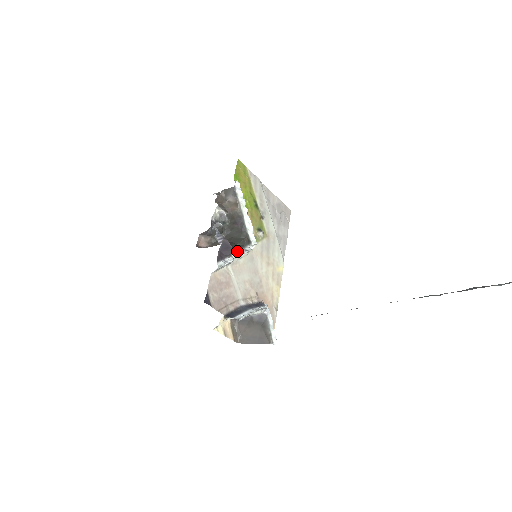
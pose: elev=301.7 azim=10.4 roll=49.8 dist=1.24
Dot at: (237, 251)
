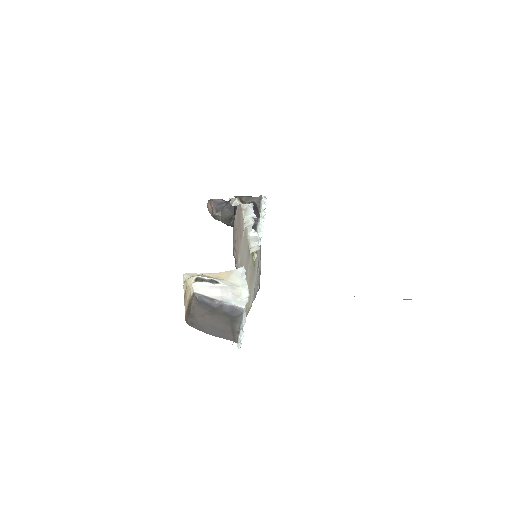
Dot at: occluded
